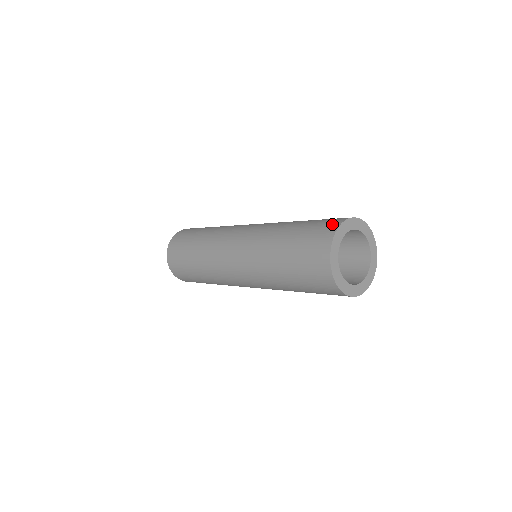
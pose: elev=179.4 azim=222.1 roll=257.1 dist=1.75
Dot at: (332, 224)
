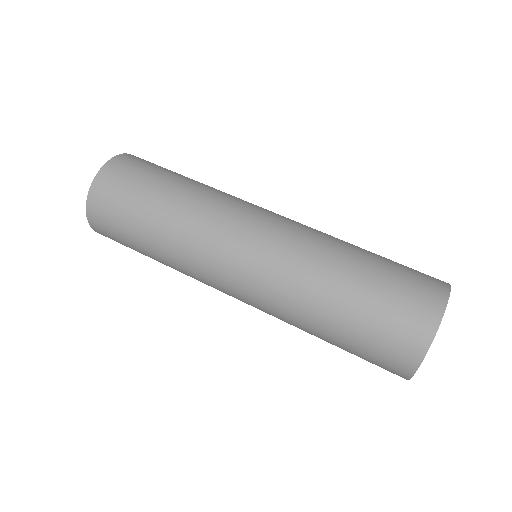
Dot at: (399, 369)
